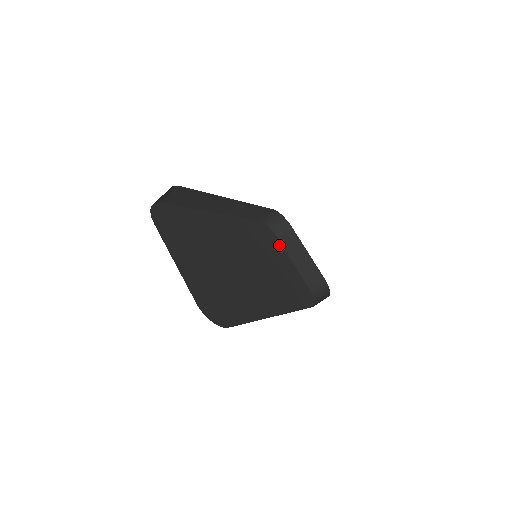
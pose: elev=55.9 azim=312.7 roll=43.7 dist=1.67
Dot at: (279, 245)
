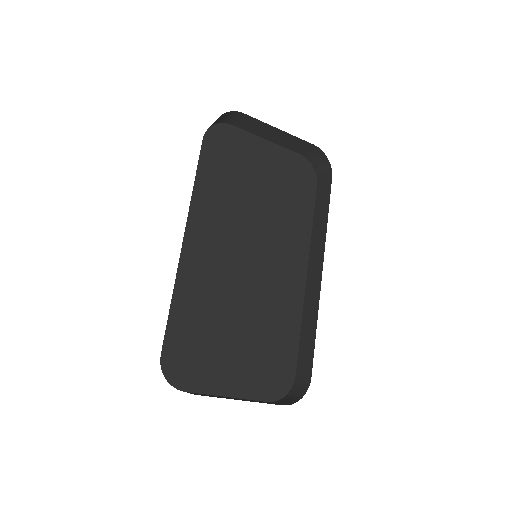
Dot at: (241, 139)
